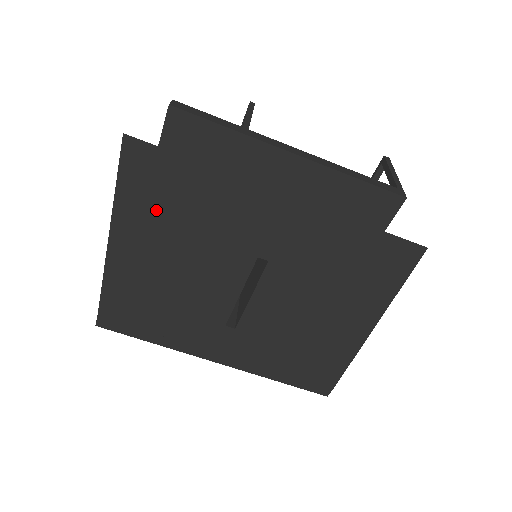
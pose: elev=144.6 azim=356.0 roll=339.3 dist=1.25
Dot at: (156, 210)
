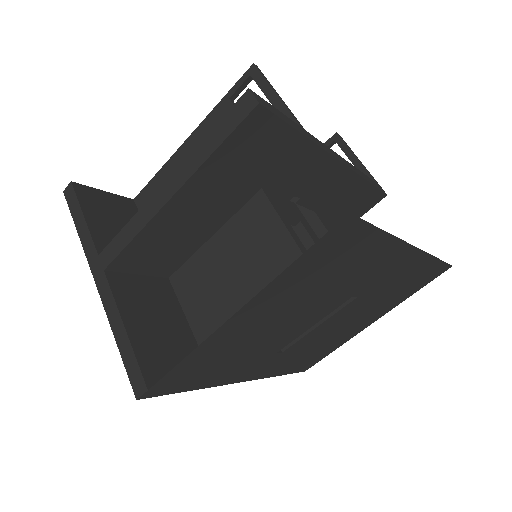
Dot at: (308, 279)
